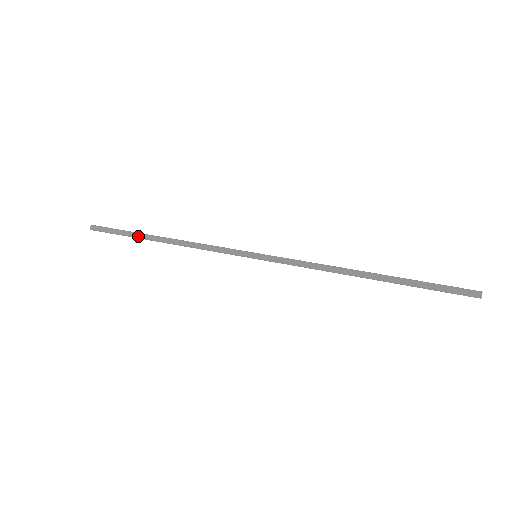
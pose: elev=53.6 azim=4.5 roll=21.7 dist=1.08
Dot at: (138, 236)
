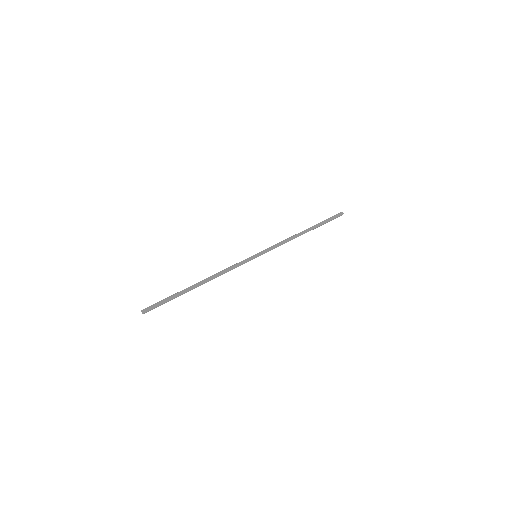
Dot at: (184, 293)
